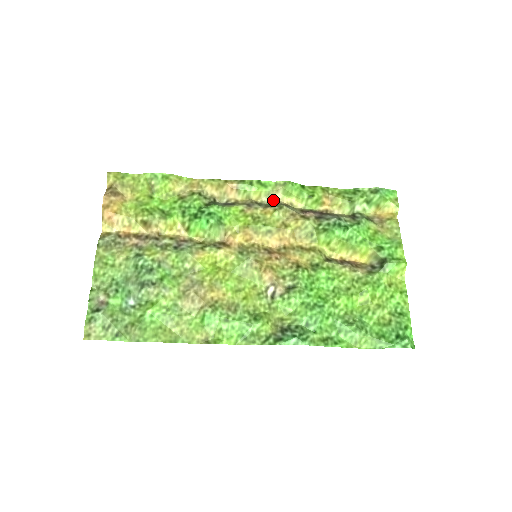
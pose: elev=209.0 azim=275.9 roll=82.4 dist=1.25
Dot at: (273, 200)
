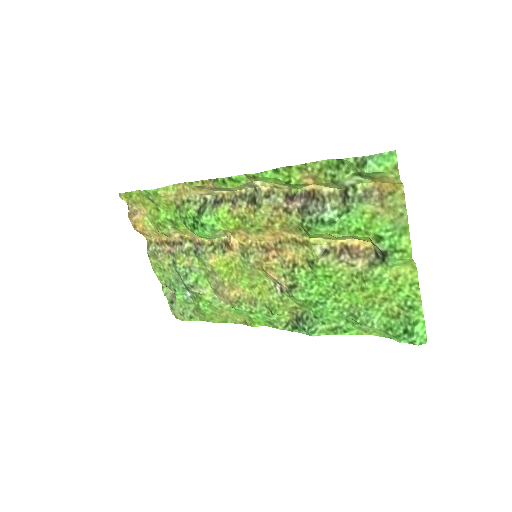
Dot at: (255, 187)
